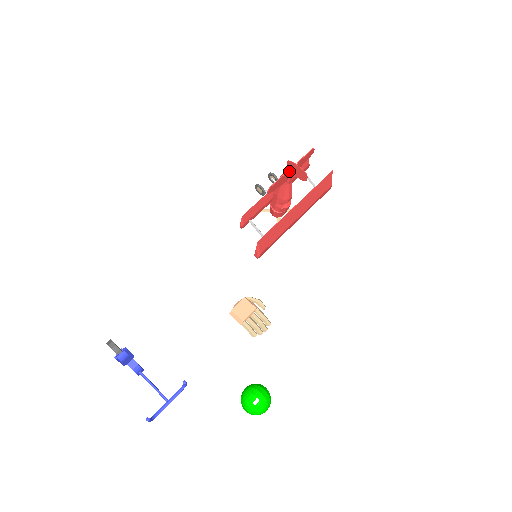
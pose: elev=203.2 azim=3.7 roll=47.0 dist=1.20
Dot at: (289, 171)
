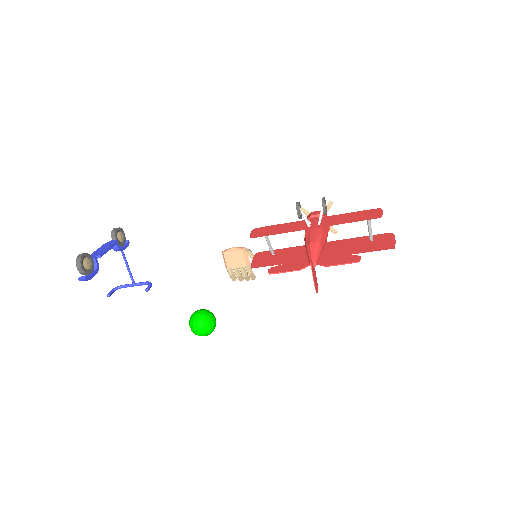
Dot at: (310, 264)
